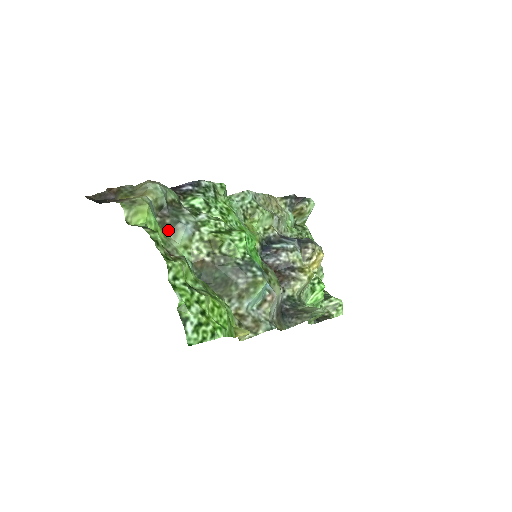
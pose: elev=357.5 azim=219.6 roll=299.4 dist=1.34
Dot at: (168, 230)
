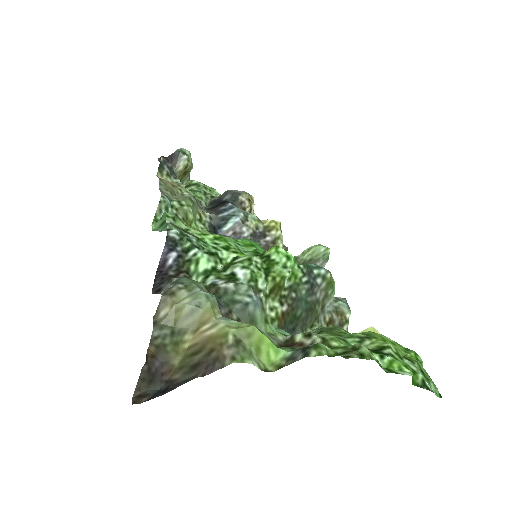
Dot at: occluded
